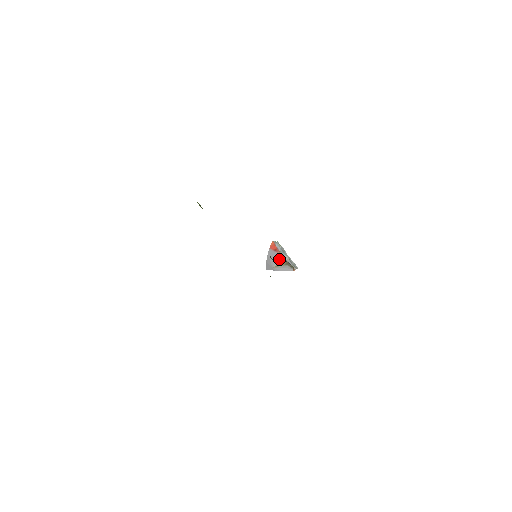
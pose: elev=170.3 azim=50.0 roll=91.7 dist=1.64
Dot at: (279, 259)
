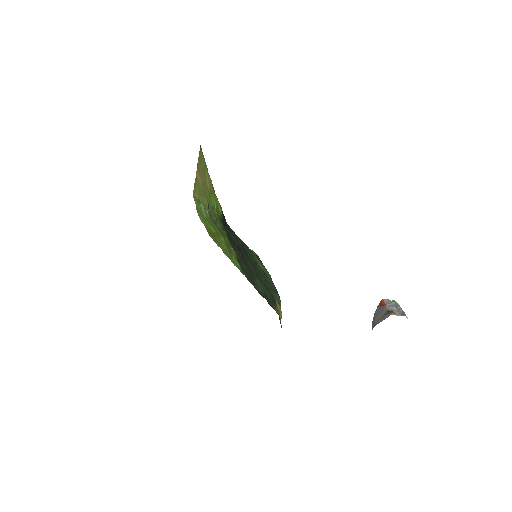
Dot at: (382, 311)
